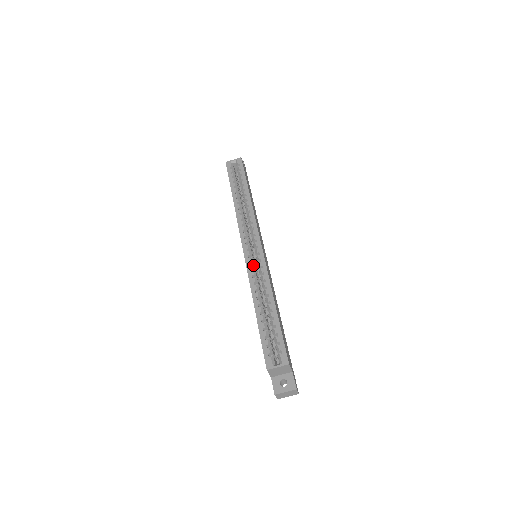
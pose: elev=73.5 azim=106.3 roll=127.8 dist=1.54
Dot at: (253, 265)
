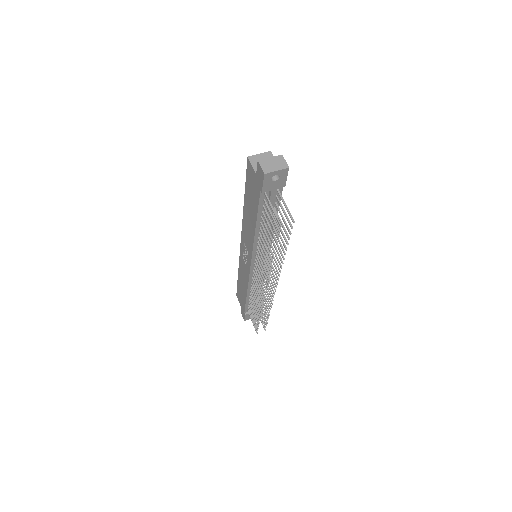
Dot at: occluded
